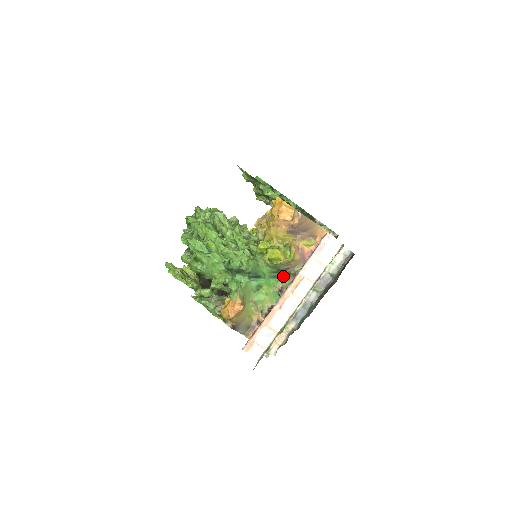
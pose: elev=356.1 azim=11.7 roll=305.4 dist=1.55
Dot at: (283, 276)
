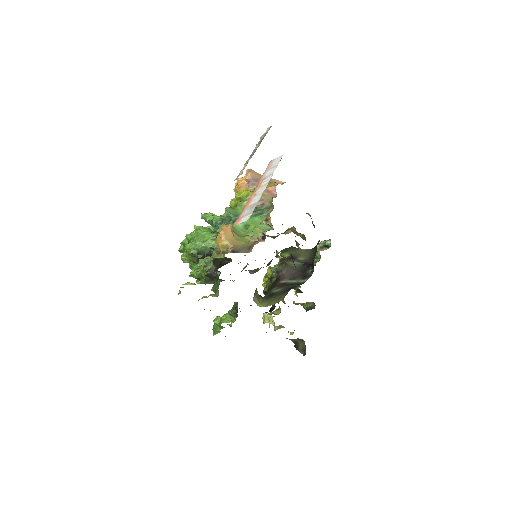
Dot at: (263, 212)
